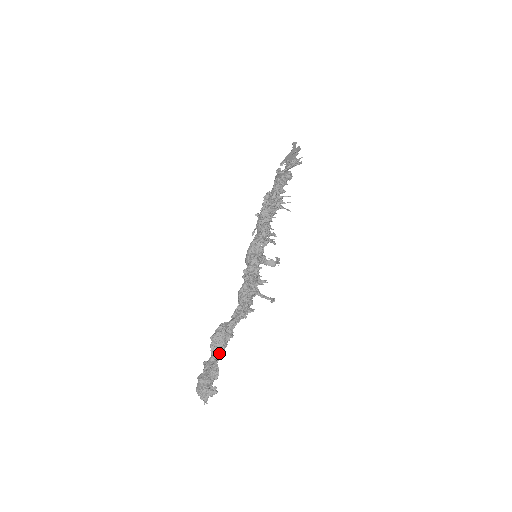
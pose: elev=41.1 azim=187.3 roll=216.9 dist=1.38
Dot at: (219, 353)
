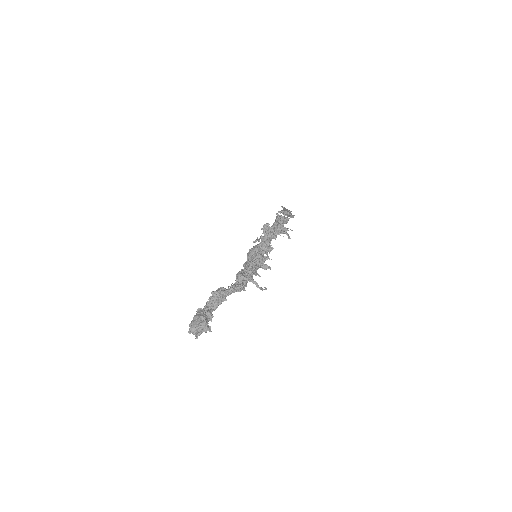
Dot at: occluded
